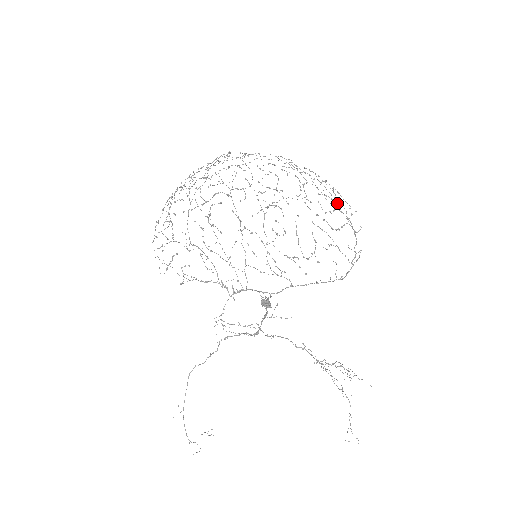
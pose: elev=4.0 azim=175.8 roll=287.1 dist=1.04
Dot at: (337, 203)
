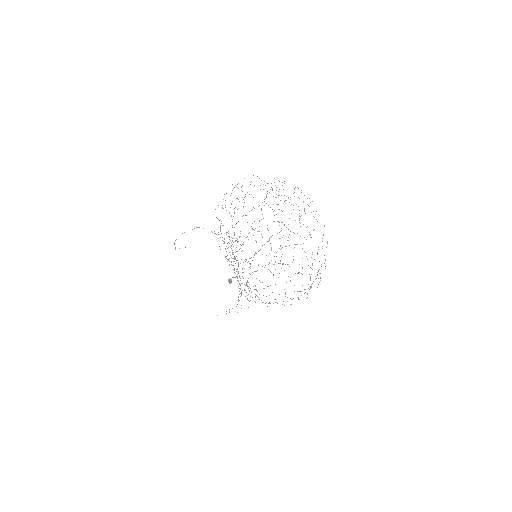
Dot at: occluded
